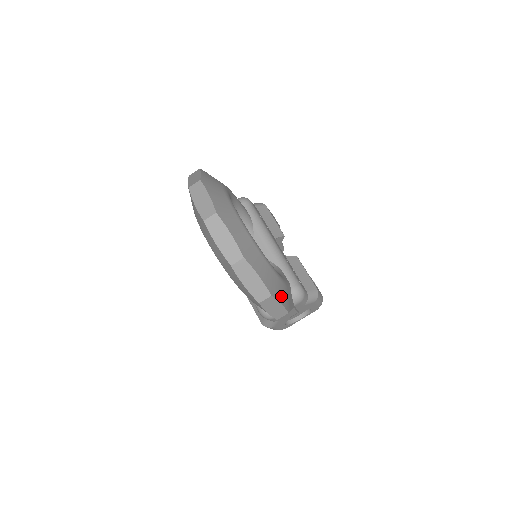
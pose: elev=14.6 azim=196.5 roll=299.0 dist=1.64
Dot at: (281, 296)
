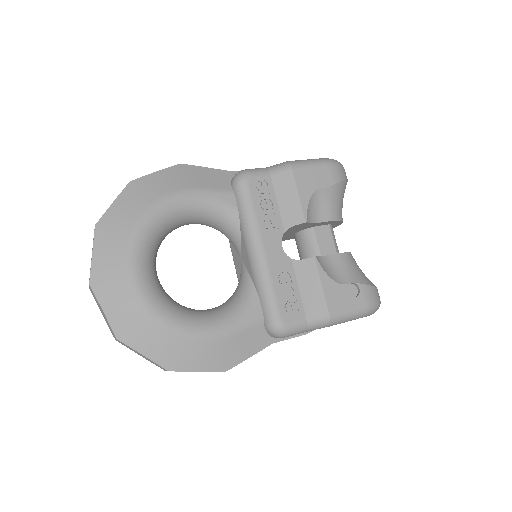
Dot at: (200, 361)
